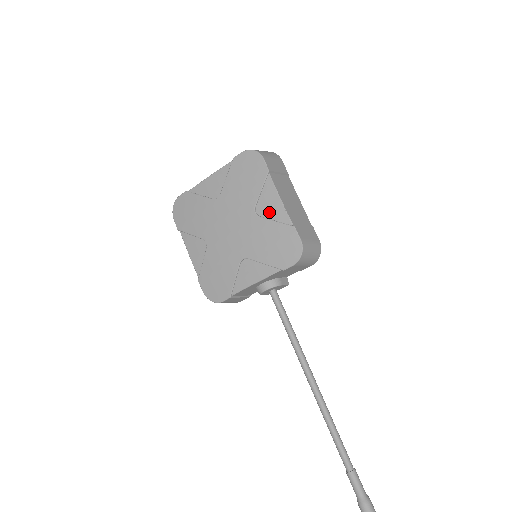
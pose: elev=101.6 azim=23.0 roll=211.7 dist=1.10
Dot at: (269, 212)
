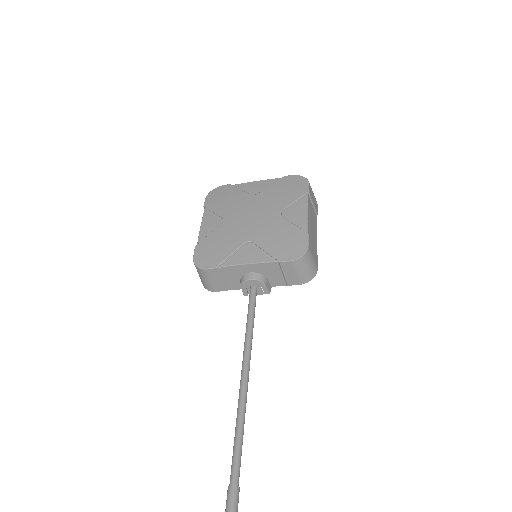
Dot at: (293, 217)
